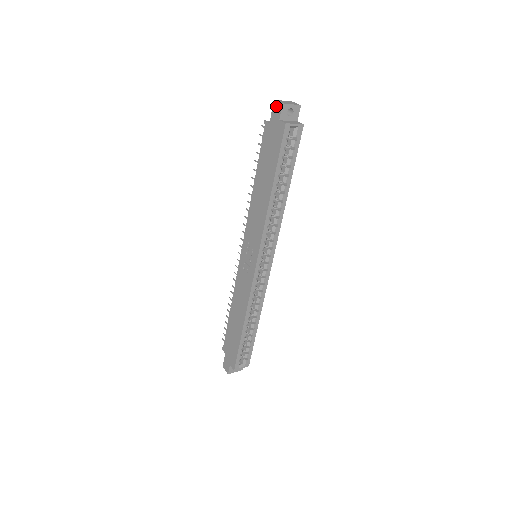
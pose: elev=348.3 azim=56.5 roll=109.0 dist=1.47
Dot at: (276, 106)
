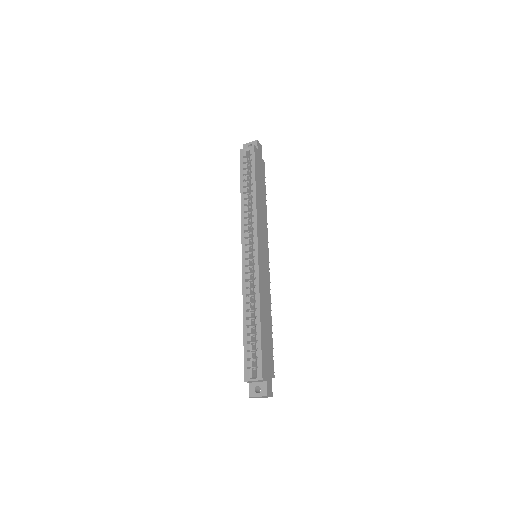
Dot at: occluded
